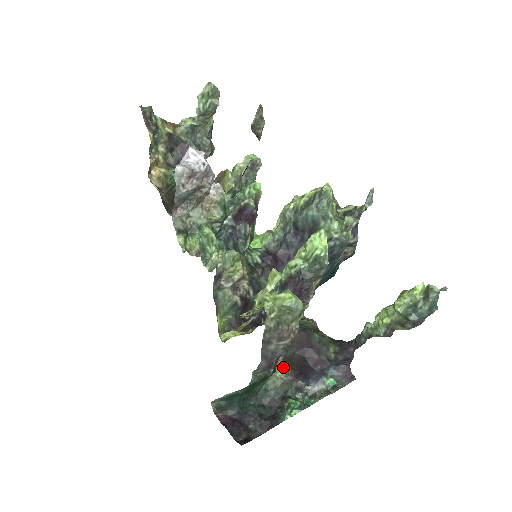
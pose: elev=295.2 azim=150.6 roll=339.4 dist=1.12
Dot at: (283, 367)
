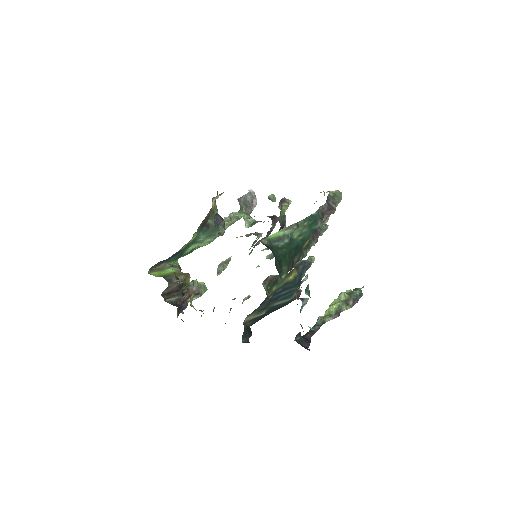
Dot at: occluded
